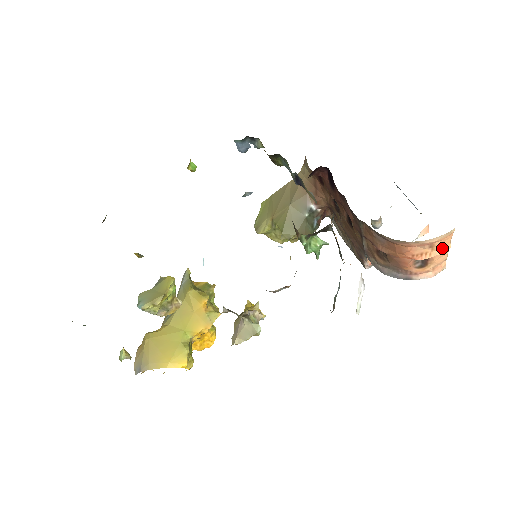
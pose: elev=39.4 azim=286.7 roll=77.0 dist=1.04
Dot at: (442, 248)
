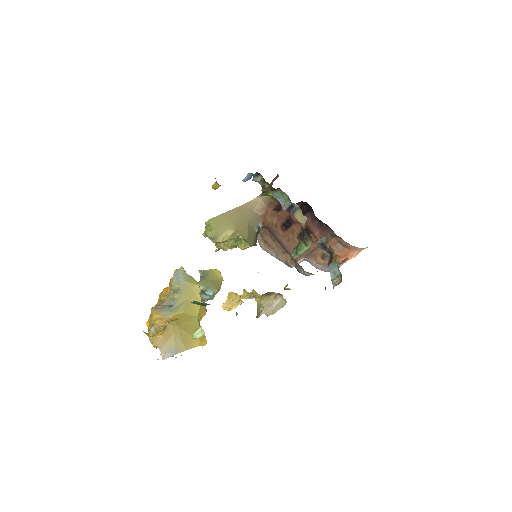
Dot at: (358, 253)
